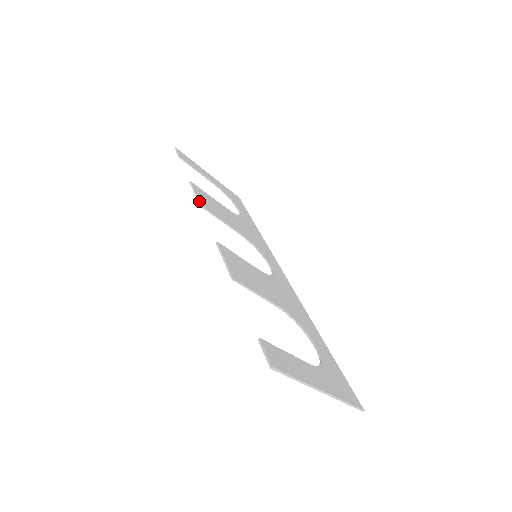
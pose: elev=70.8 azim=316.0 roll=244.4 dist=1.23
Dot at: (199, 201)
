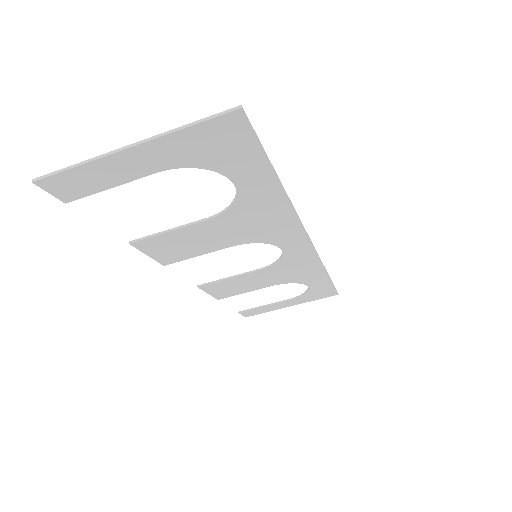
Dot at: (200, 287)
